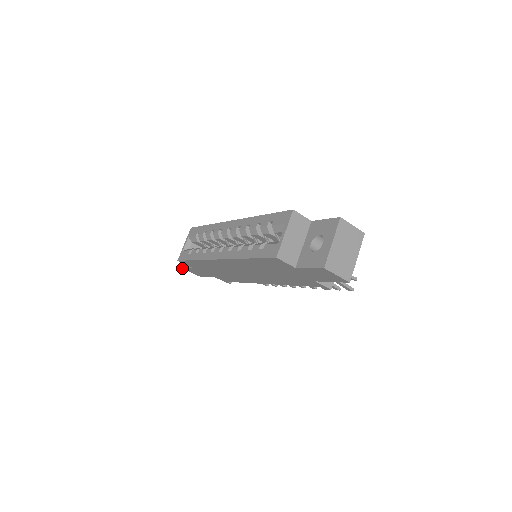
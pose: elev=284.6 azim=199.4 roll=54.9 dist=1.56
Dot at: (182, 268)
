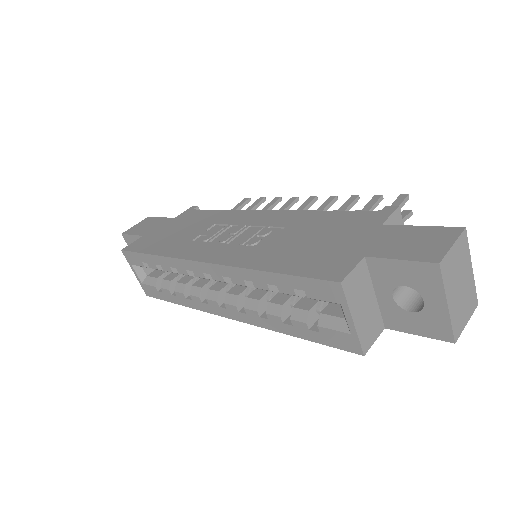
Dot at: occluded
